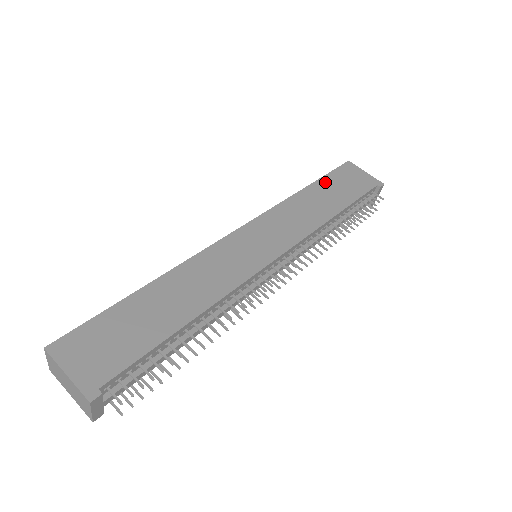
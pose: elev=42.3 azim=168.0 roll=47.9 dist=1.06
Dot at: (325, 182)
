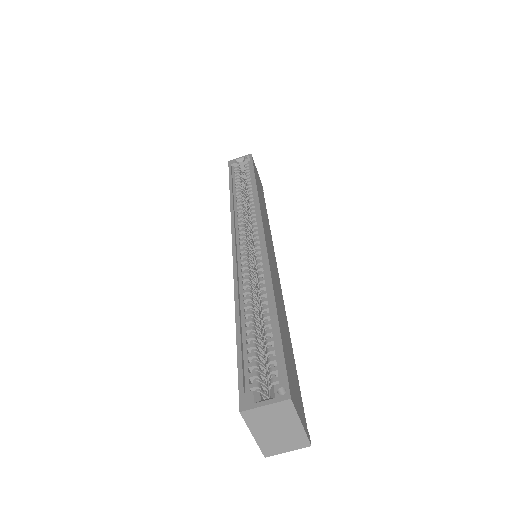
Dot at: occluded
